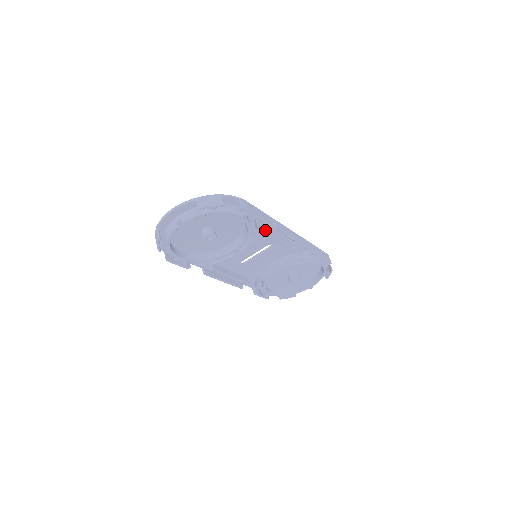
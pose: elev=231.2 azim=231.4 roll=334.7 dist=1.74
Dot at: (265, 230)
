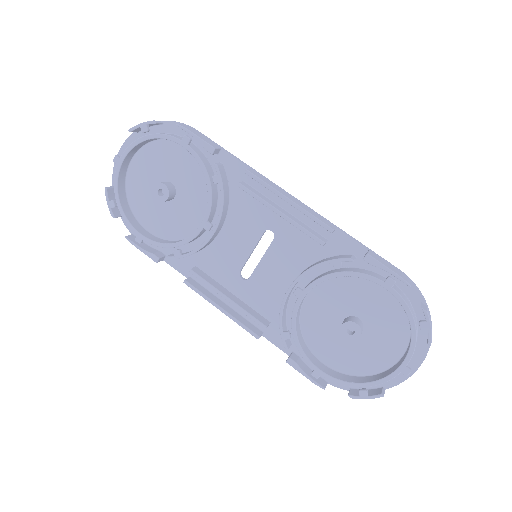
Dot at: (239, 185)
